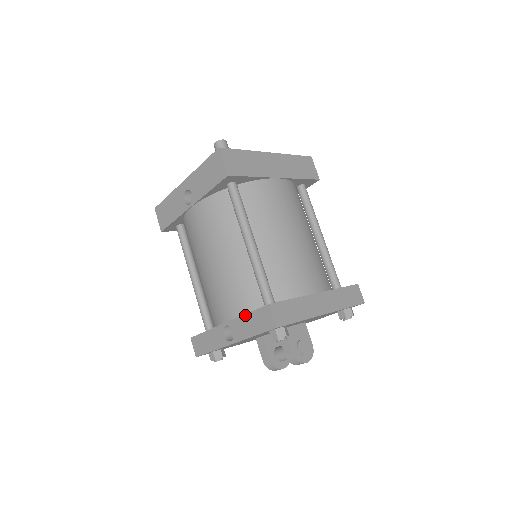
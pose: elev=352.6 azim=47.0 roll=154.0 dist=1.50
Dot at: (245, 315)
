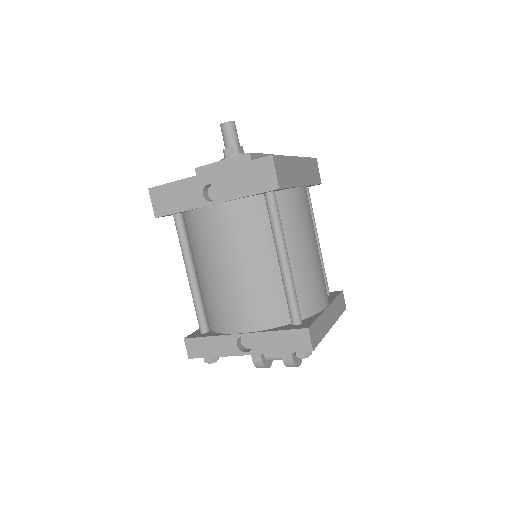
Dot at: (272, 332)
